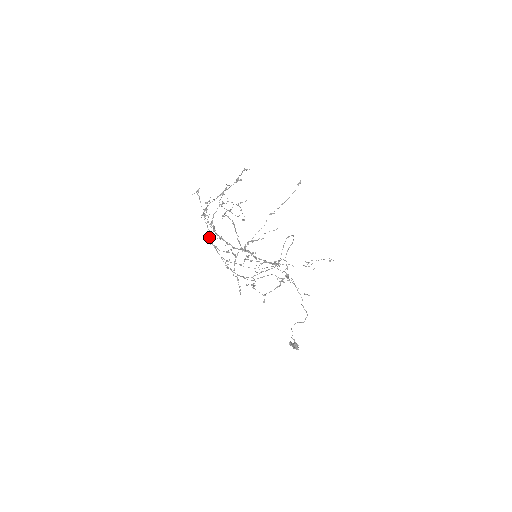
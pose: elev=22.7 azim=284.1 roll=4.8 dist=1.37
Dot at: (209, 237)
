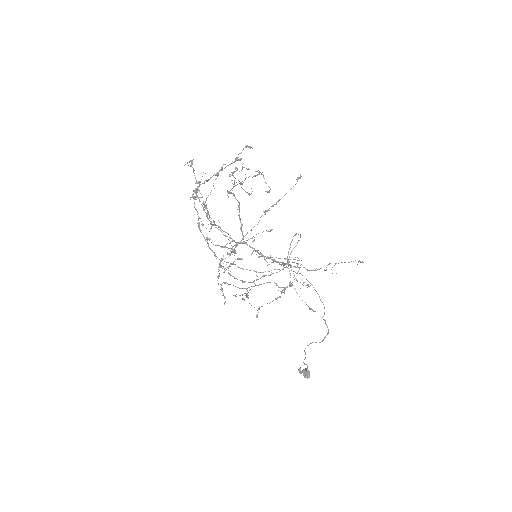
Dot at: (199, 226)
